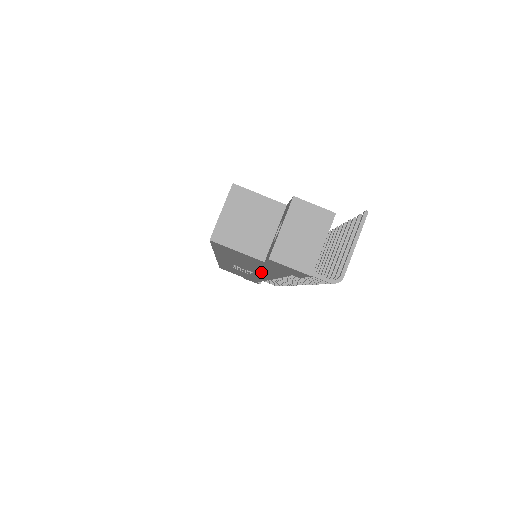
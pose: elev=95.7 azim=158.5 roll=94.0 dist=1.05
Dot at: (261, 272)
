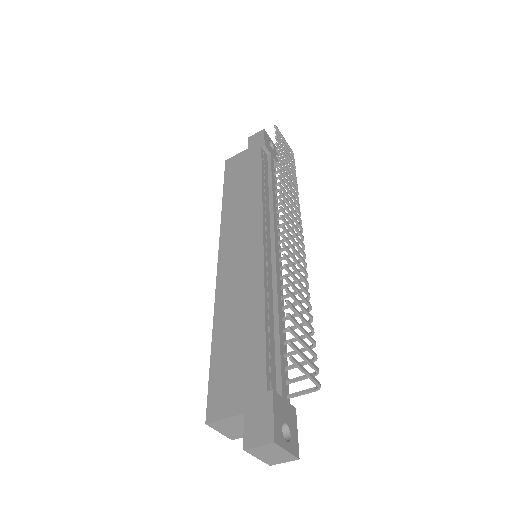
Dot at: occluded
